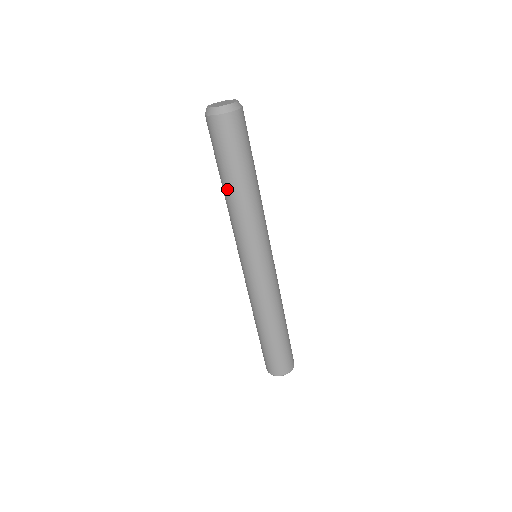
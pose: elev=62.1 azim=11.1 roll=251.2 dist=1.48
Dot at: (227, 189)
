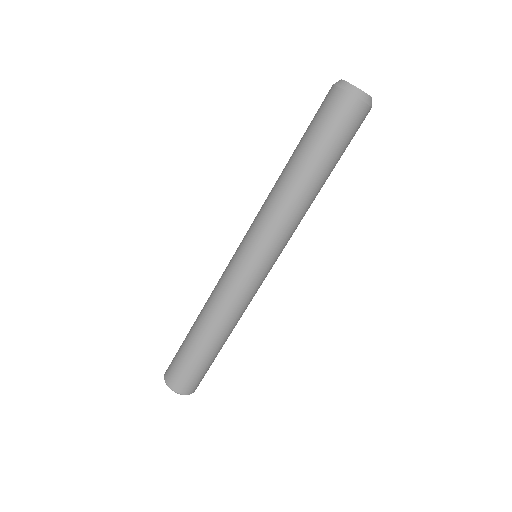
Dot at: (290, 167)
